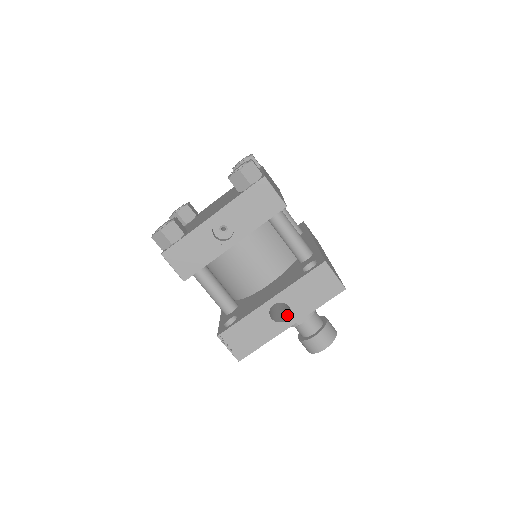
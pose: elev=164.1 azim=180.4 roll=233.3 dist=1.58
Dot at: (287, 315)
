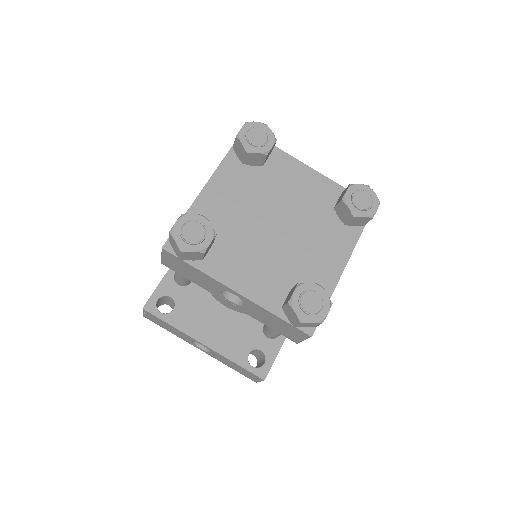
Dot at: occluded
